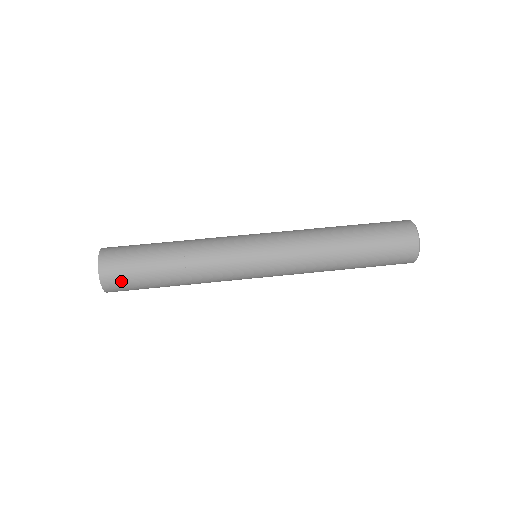
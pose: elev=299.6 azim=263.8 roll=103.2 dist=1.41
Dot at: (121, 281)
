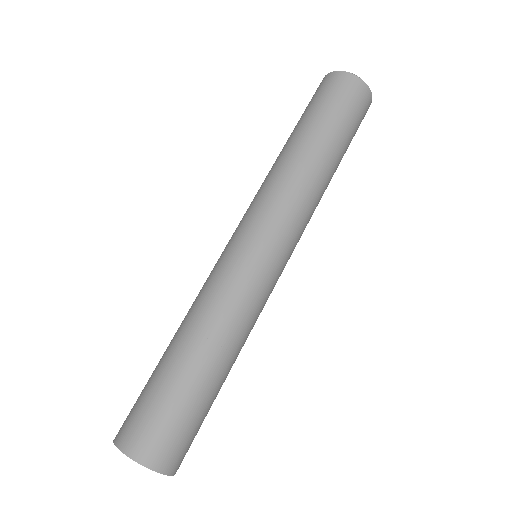
Dot at: (181, 444)
